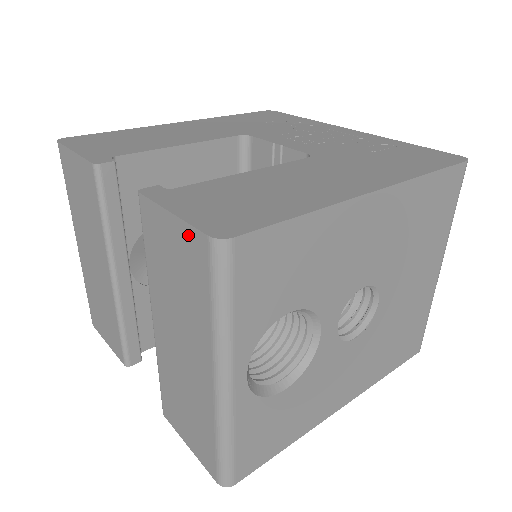
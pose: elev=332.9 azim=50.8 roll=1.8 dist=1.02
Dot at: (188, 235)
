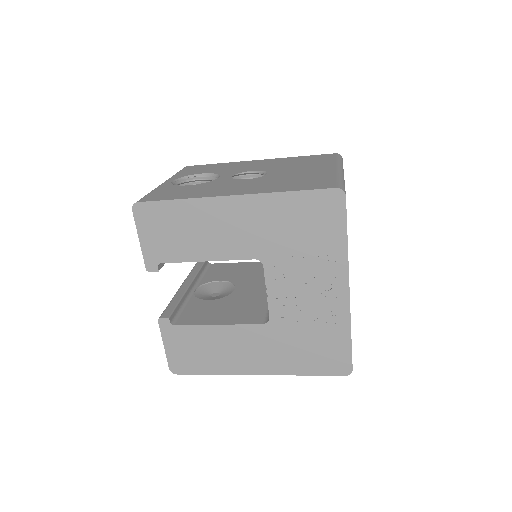
Dot at: occluded
